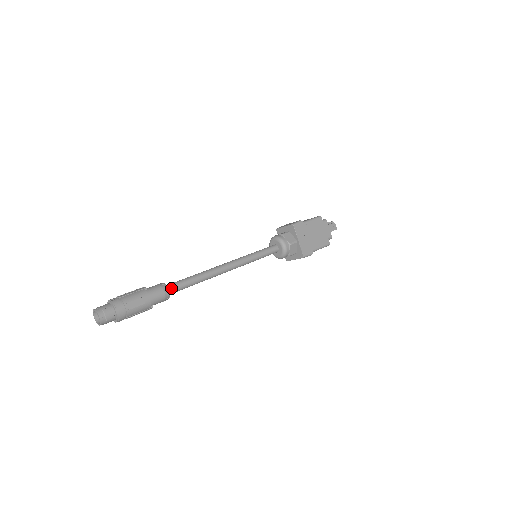
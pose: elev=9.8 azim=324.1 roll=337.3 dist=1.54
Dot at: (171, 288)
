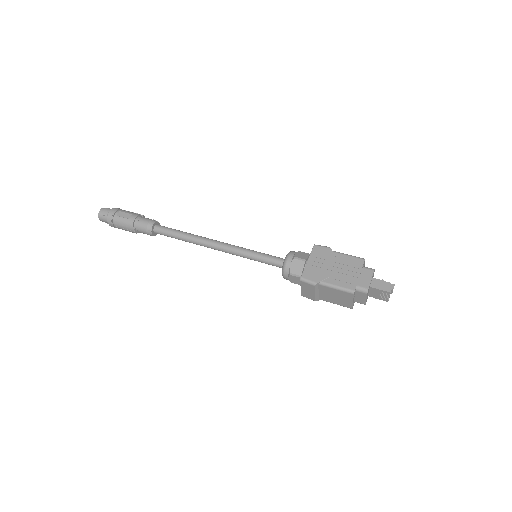
Dot at: (158, 226)
